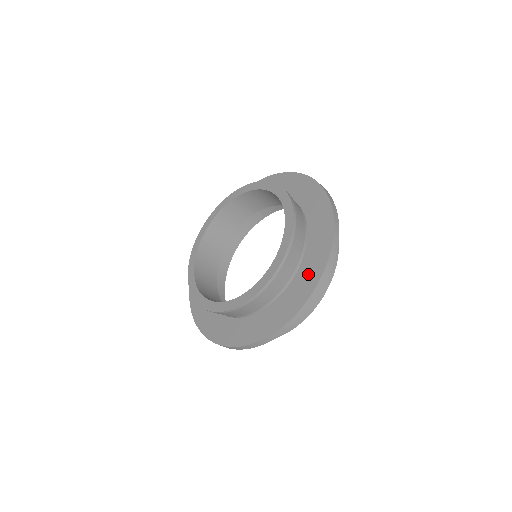
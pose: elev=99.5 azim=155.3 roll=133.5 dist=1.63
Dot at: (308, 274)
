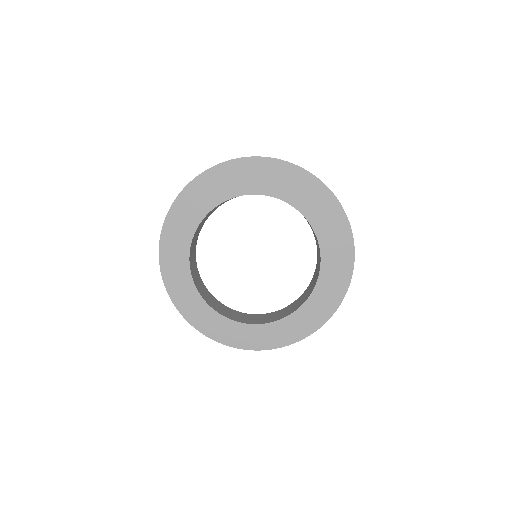
Dot at: (337, 236)
